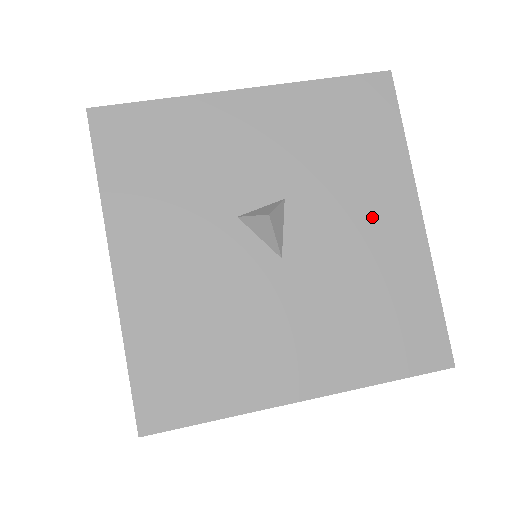
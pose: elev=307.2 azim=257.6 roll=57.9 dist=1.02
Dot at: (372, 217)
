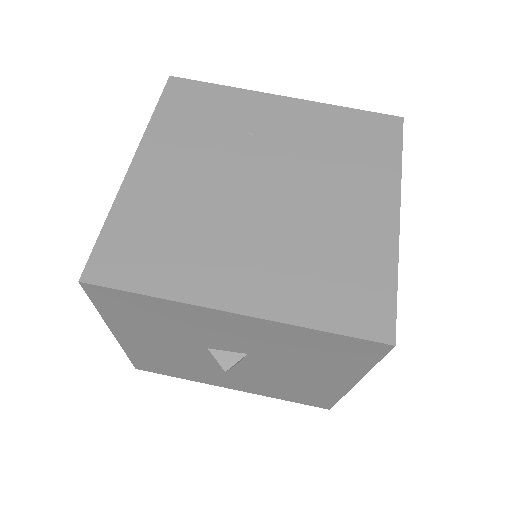
Dot at: (313, 376)
